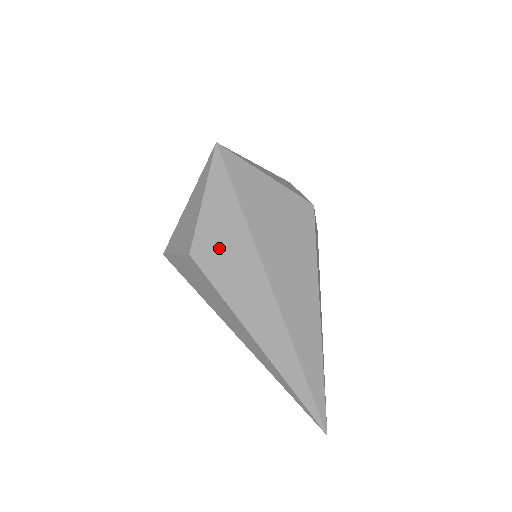
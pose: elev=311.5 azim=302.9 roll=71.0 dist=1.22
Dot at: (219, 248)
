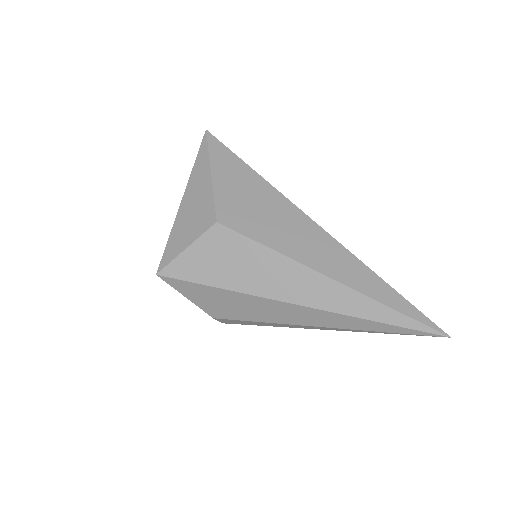
Dot at: (247, 206)
